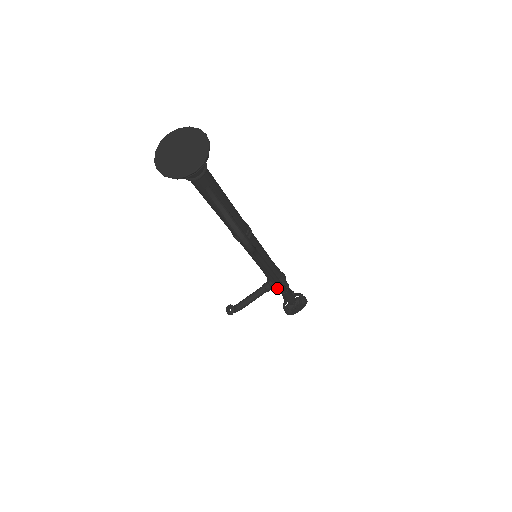
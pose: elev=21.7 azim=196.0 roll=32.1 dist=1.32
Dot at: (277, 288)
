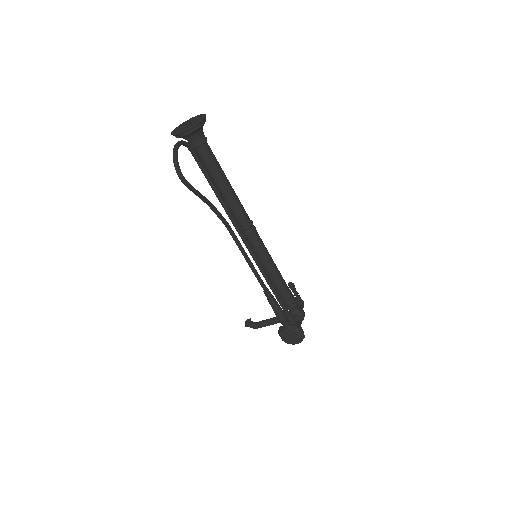
Dot at: occluded
